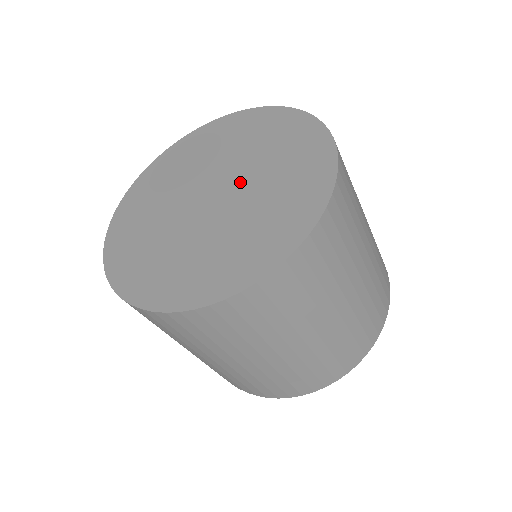
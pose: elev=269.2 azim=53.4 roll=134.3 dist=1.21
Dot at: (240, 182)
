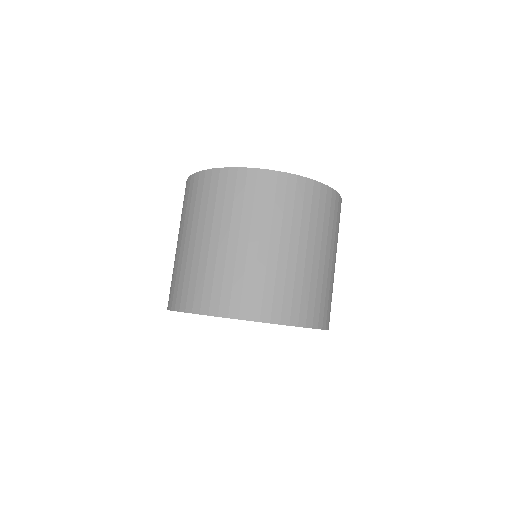
Dot at: occluded
